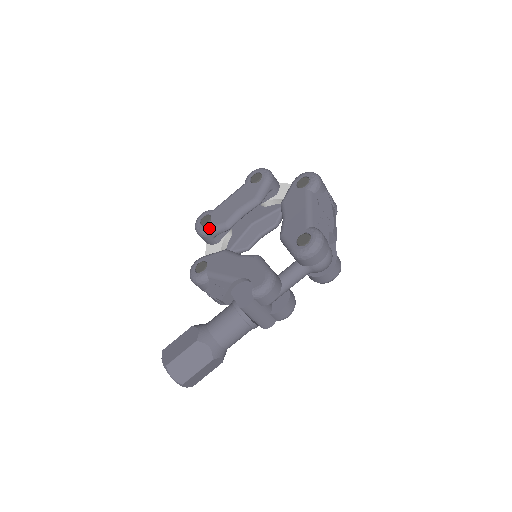
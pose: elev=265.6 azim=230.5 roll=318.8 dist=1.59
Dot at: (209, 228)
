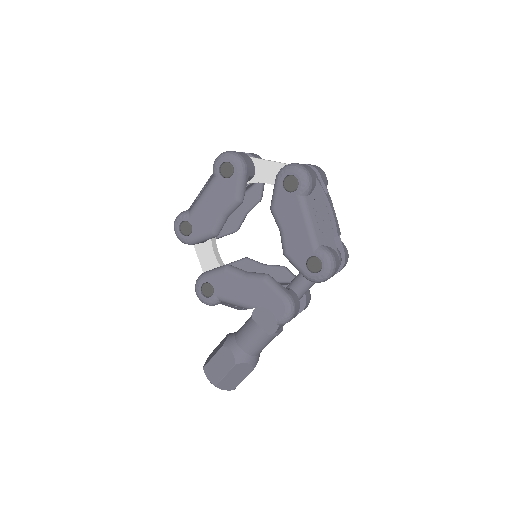
Dot at: (195, 239)
